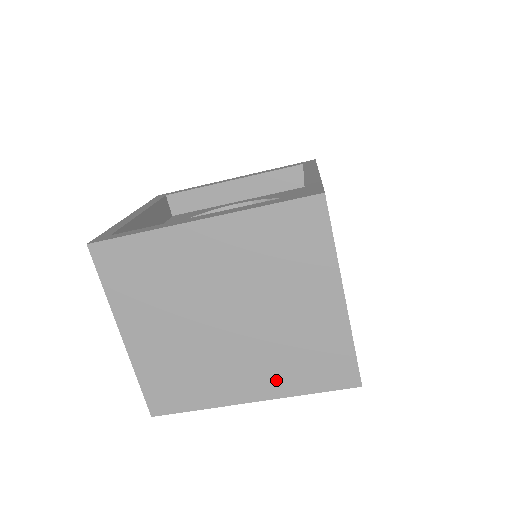
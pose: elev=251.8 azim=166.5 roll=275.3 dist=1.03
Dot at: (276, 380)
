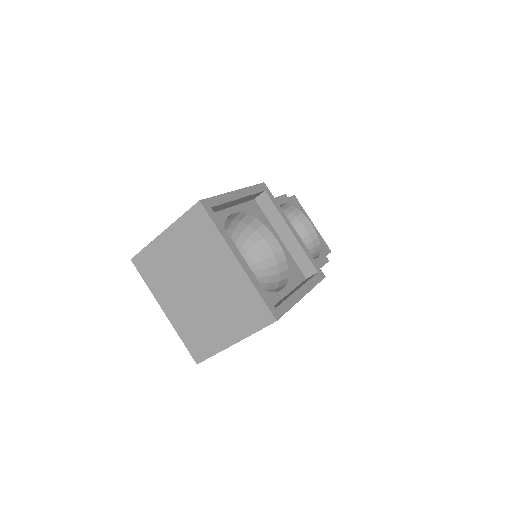
Dot at: (180, 321)
